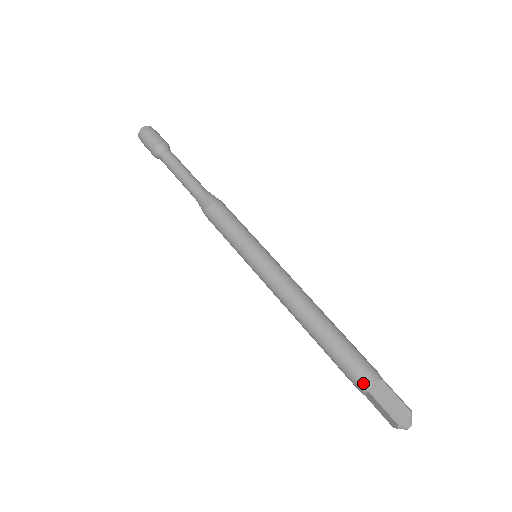
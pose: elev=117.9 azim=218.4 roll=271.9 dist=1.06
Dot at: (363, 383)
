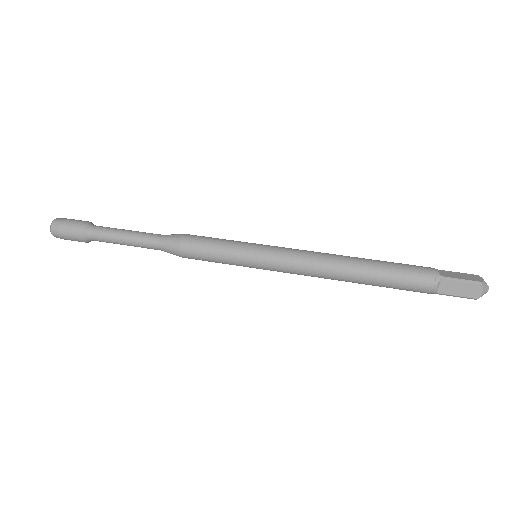
Dot at: (431, 275)
